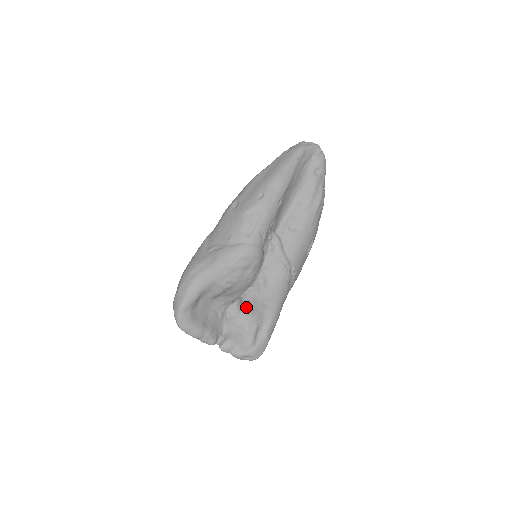
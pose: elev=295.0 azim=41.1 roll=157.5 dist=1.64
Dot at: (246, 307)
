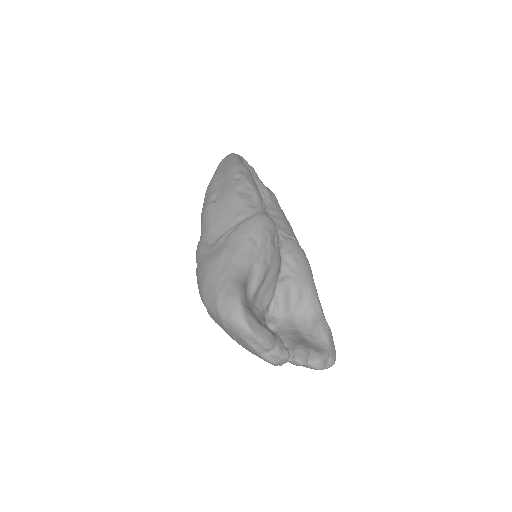
Dot at: (286, 305)
